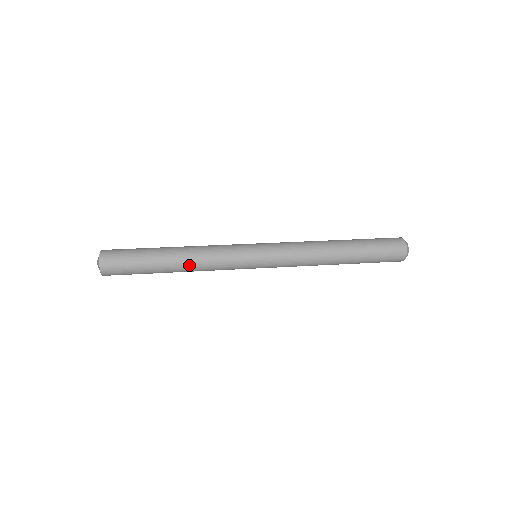
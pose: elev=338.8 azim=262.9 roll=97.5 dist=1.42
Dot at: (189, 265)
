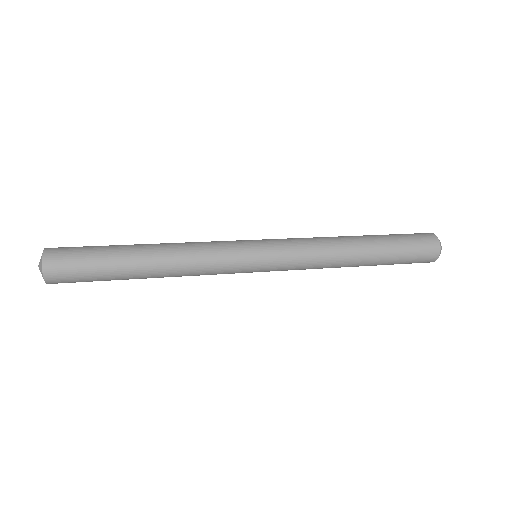
Dot at: (169, 263)
